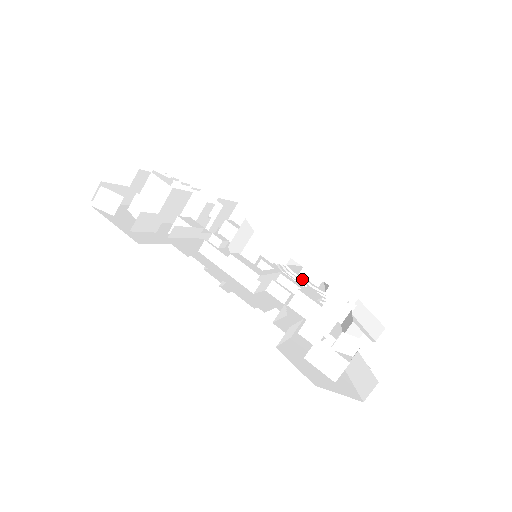
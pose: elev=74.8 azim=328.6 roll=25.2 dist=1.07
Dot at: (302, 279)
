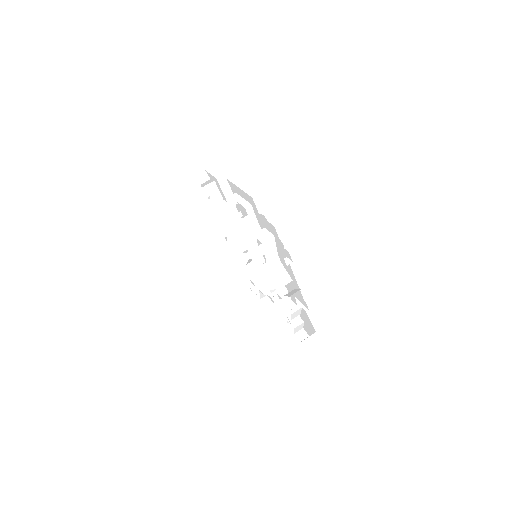
Dot at: (277, 300)
